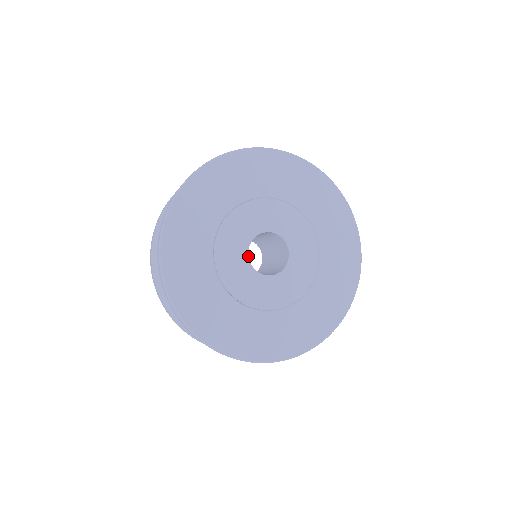
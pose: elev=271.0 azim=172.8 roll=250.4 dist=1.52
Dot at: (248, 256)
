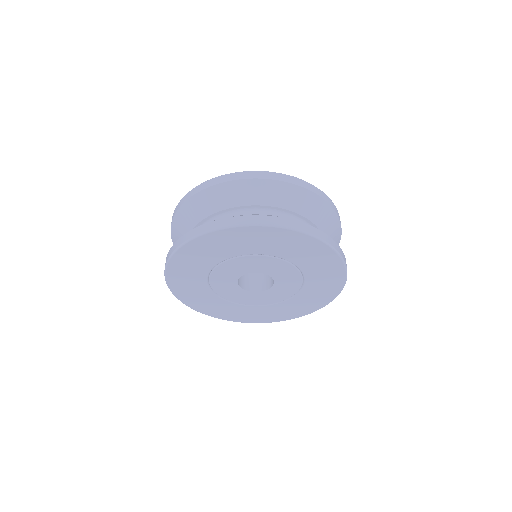
Dot at: occluded
